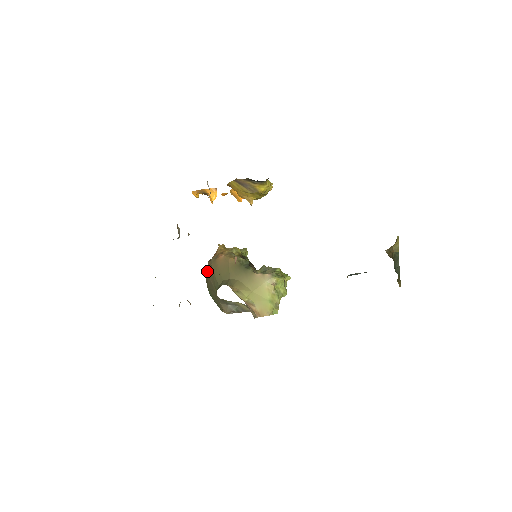
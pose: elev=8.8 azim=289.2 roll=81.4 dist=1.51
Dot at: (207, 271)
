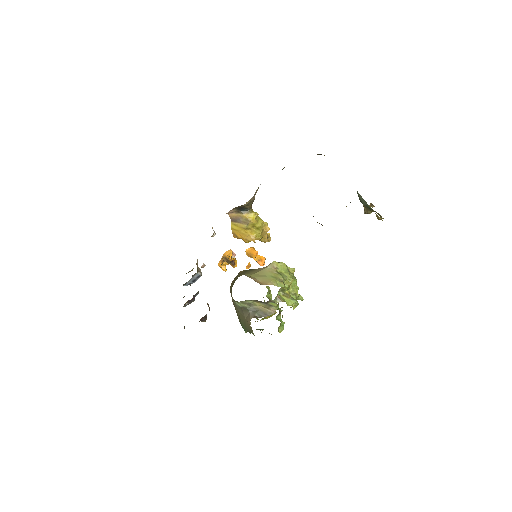
Dot at: occluded
